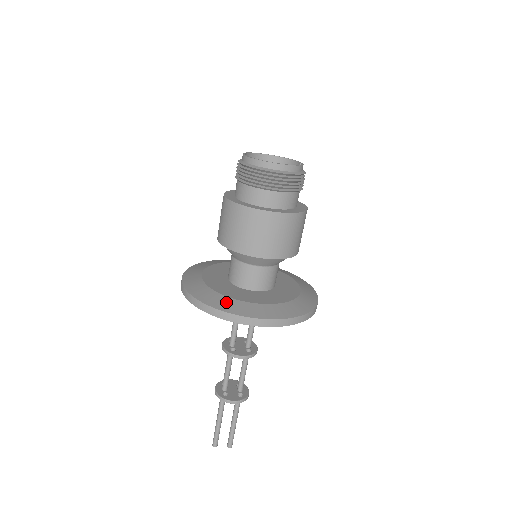
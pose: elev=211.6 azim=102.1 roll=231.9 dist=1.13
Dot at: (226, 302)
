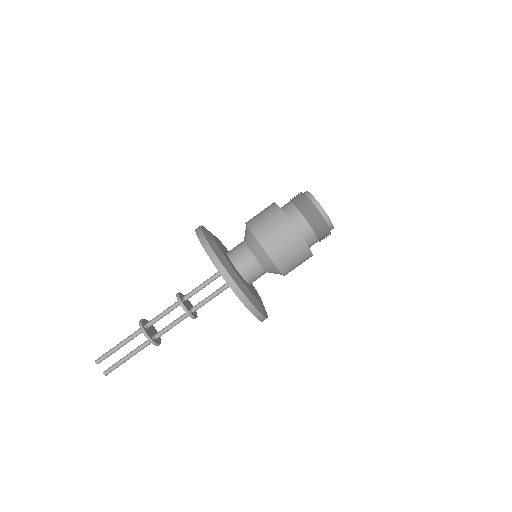
Dot at: (218, 250)
